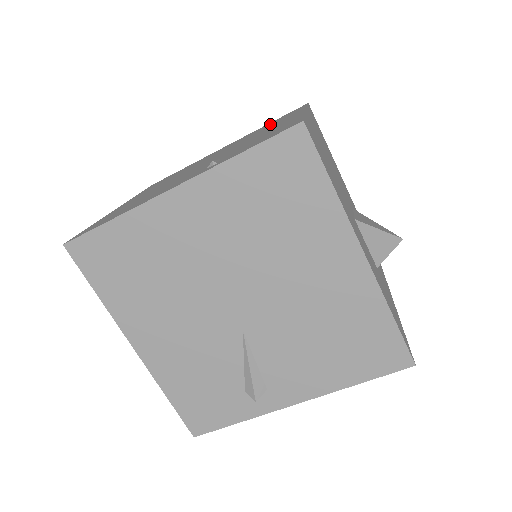
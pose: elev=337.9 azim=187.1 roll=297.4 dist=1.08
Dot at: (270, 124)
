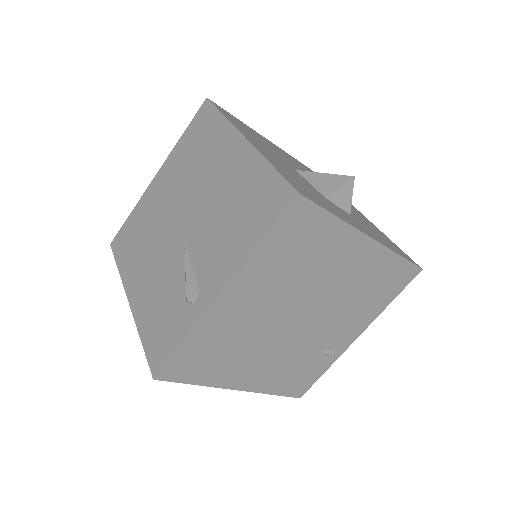
Dot at: occluded
